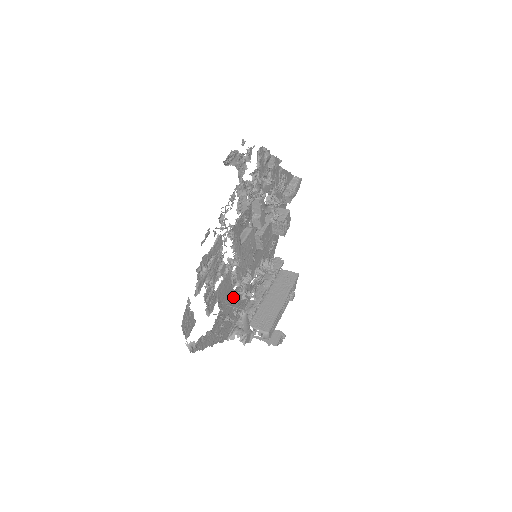
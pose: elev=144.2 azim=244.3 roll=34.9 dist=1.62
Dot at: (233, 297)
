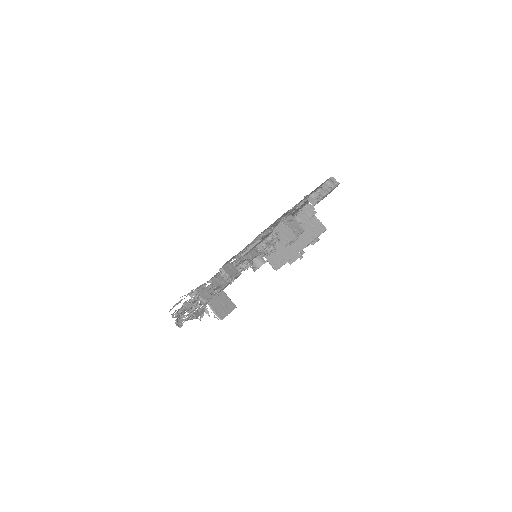
Dot at: occluded
